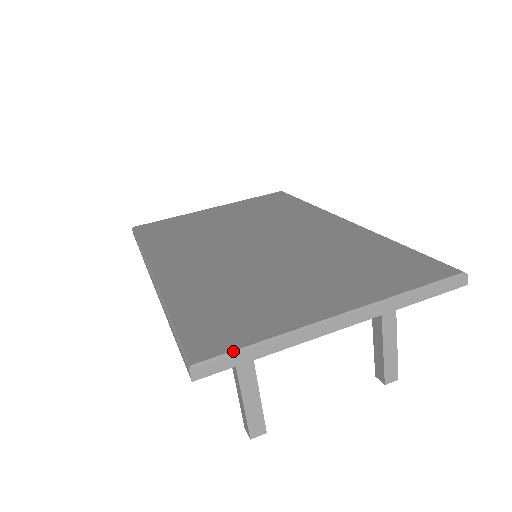
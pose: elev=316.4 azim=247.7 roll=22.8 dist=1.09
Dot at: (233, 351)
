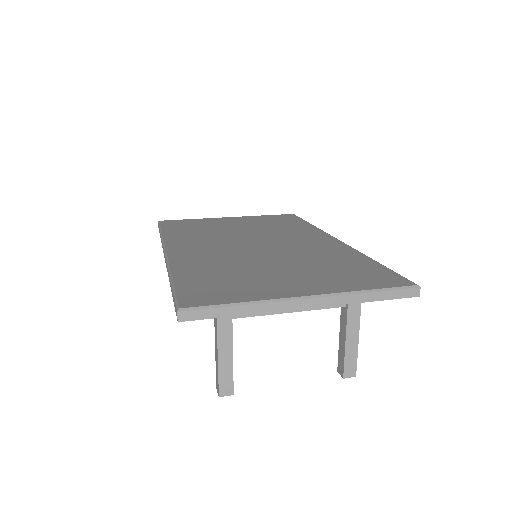
Dot at: (214, 305)
